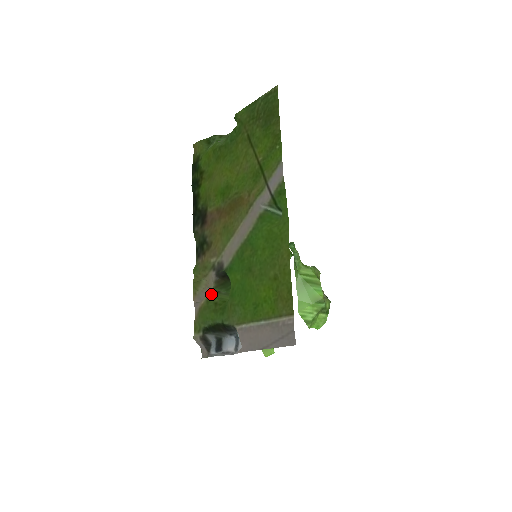
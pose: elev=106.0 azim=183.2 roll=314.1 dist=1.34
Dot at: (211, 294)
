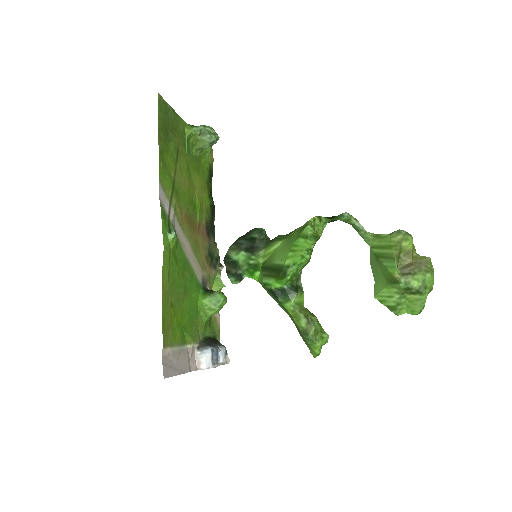
Dot at: occluded
